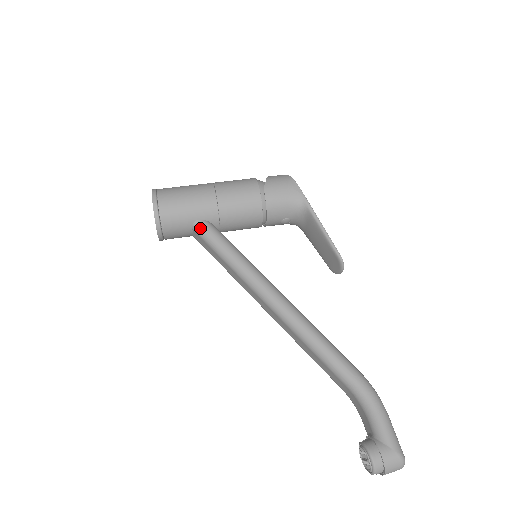
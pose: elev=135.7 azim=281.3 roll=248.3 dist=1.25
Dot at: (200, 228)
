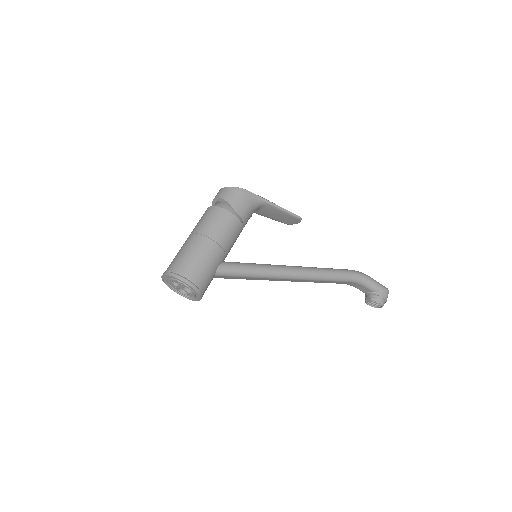
Dot at: (223, 272)
